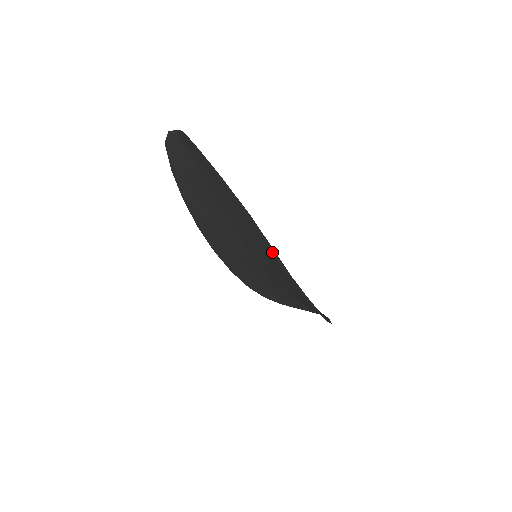
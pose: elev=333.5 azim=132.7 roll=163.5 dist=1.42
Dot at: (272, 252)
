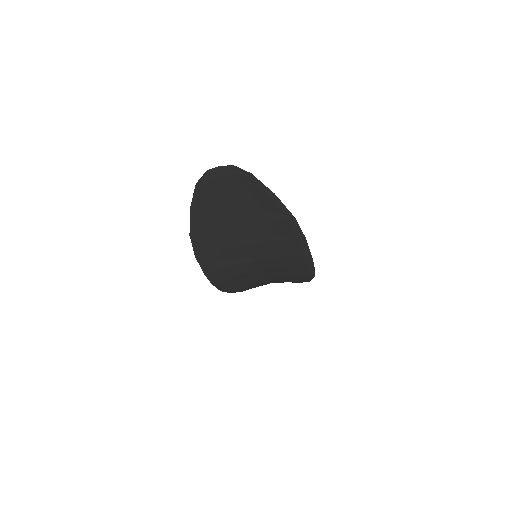
Dot at: (302, 243)
